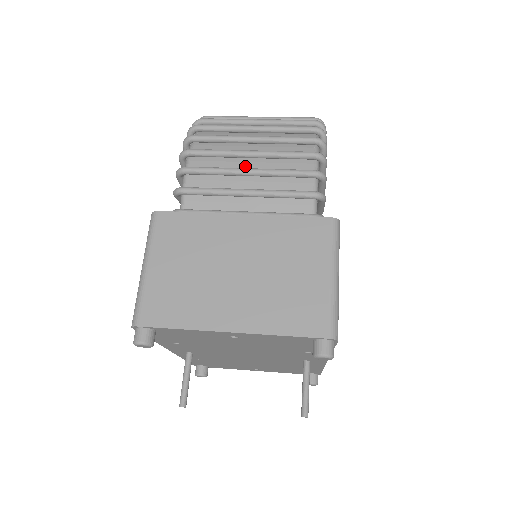
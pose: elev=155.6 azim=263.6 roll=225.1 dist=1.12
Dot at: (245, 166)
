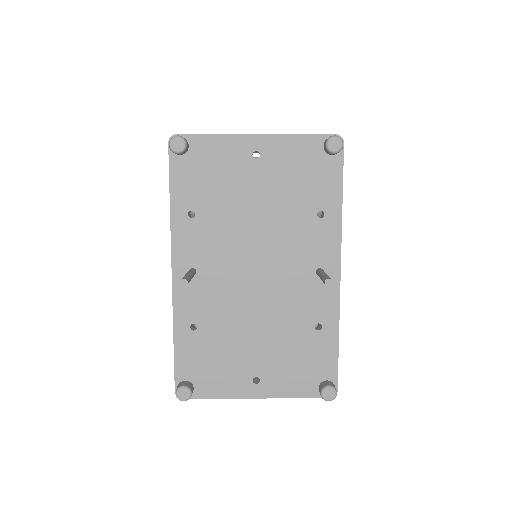
Dot at: occluded
